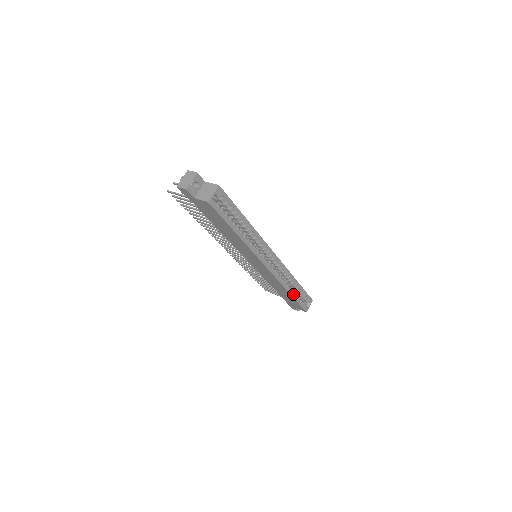
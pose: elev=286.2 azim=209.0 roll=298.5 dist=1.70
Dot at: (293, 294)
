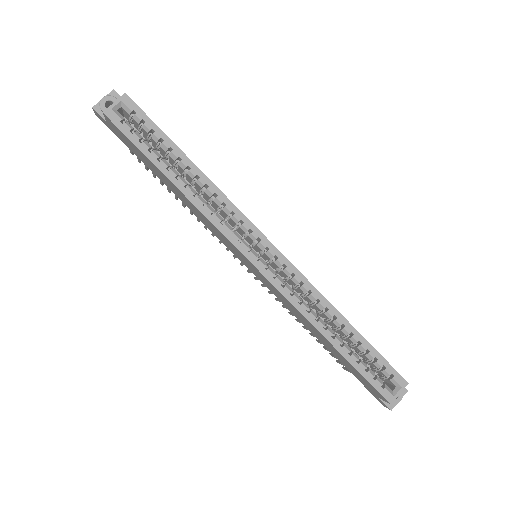
Dot at: (338, 344)
